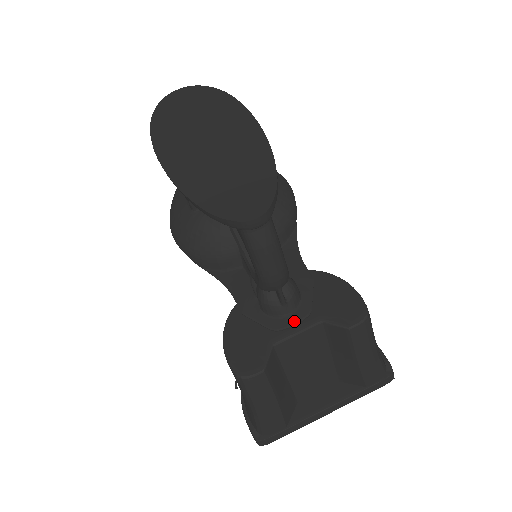
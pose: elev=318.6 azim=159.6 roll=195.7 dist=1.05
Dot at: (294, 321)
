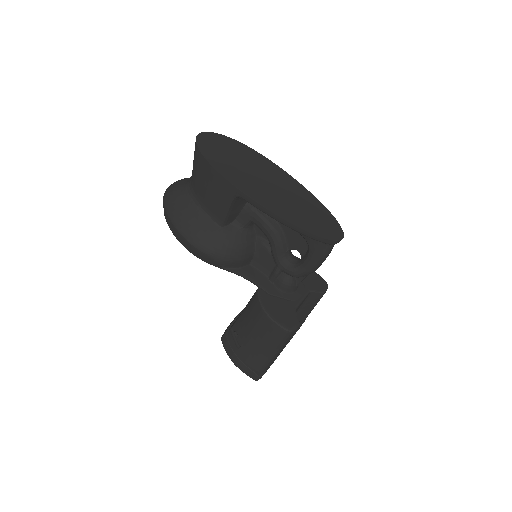
Dot at: (301, 293)
